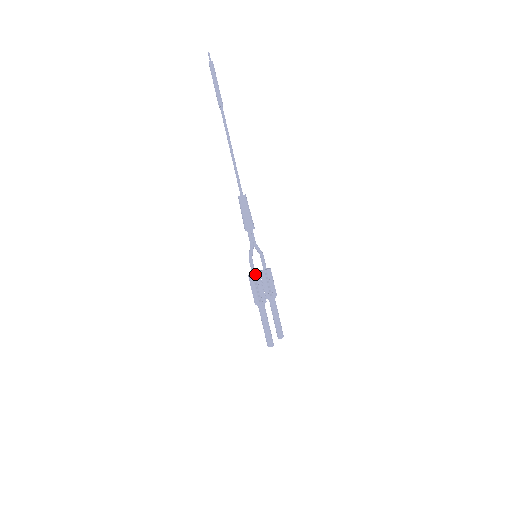
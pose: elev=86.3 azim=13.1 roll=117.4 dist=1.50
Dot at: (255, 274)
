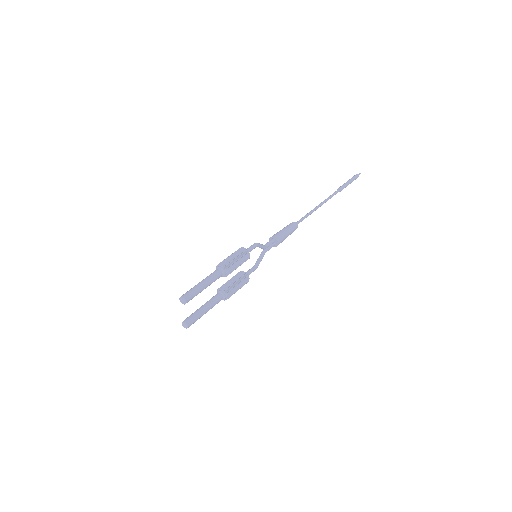
Dot at: (249, 250)
